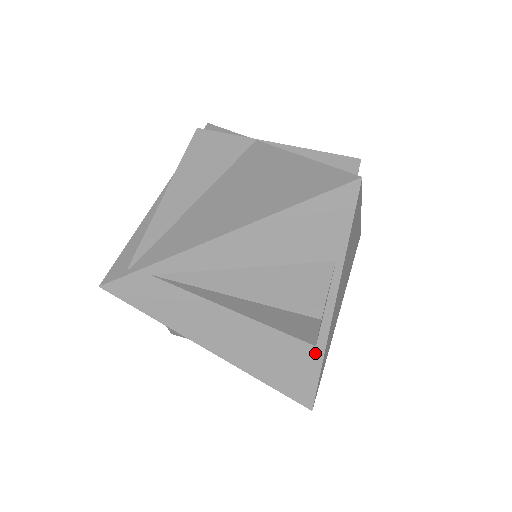
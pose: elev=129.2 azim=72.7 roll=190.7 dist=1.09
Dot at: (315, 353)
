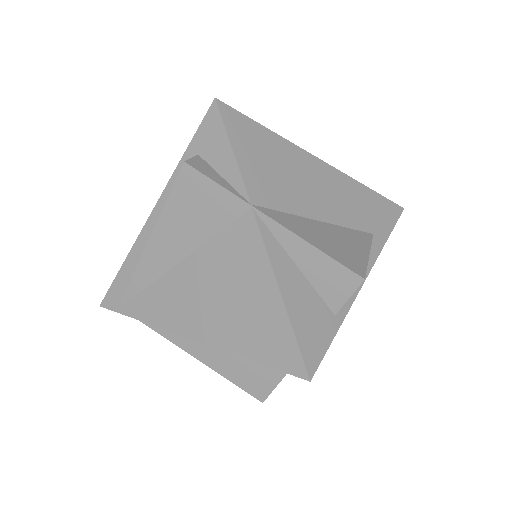
Dot at: occluded
